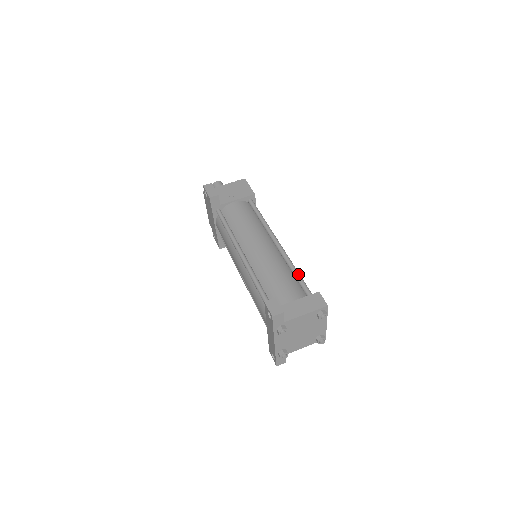
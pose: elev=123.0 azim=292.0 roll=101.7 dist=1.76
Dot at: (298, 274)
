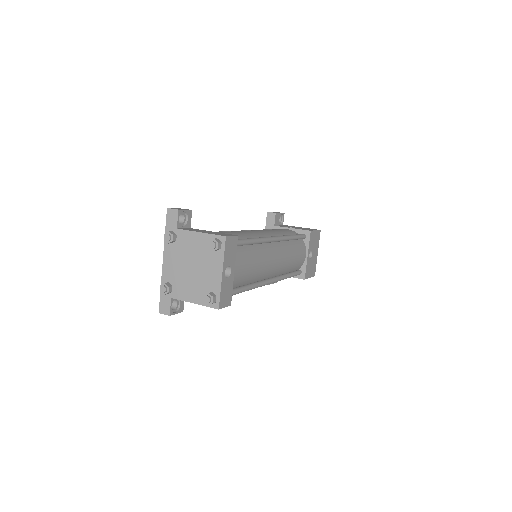
Dot at: (249, 238)
